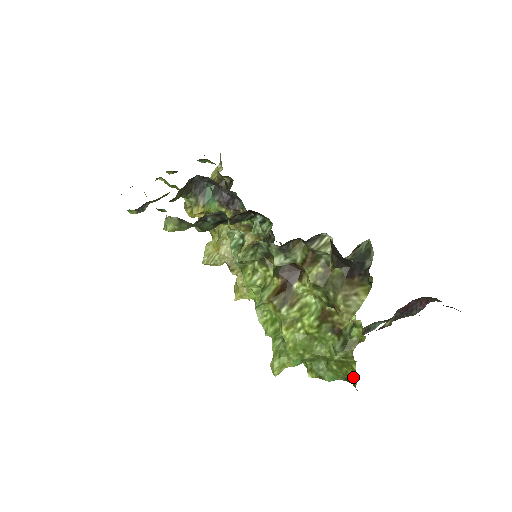
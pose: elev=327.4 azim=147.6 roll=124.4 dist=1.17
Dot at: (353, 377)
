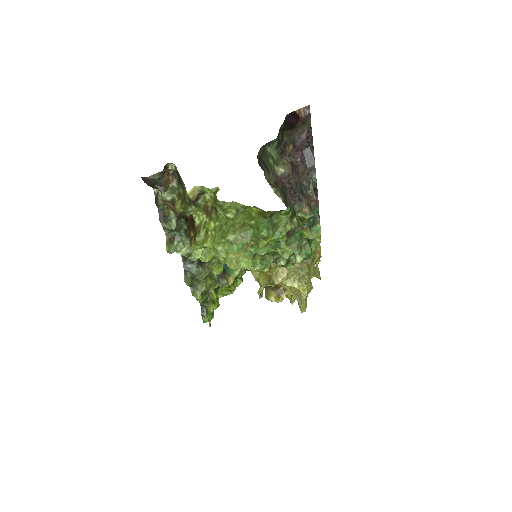
Dot at: (259, 210)
